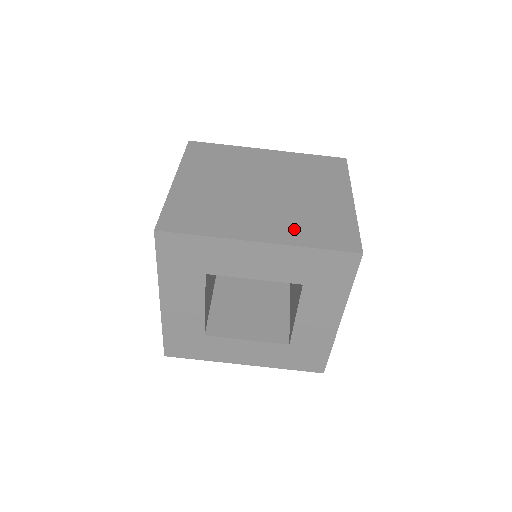
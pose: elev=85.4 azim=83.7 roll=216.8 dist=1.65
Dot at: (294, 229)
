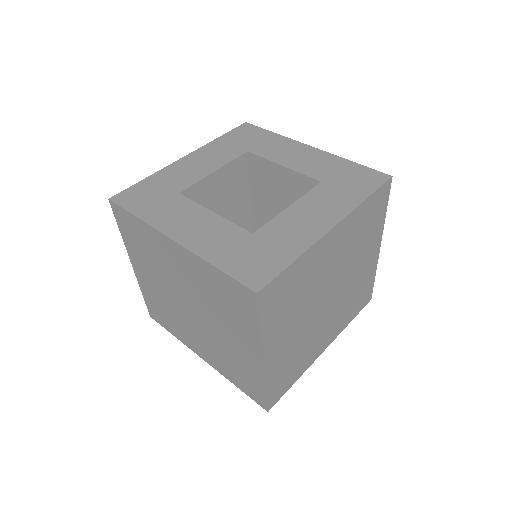
Dot at: occluded
